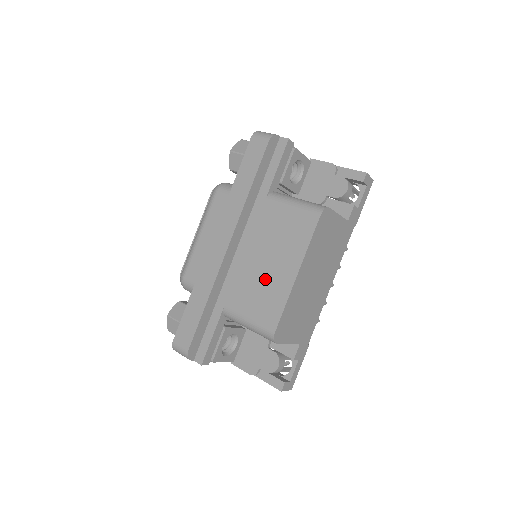
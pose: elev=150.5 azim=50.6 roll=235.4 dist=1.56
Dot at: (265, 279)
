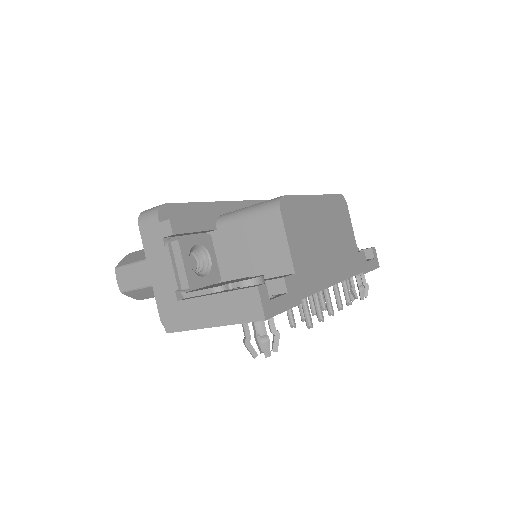
Dot at: occluded
